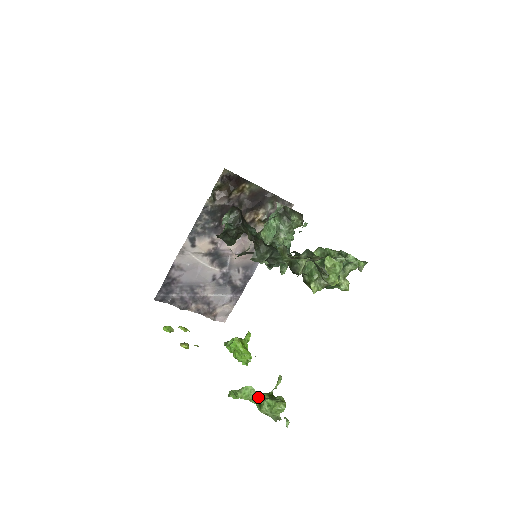
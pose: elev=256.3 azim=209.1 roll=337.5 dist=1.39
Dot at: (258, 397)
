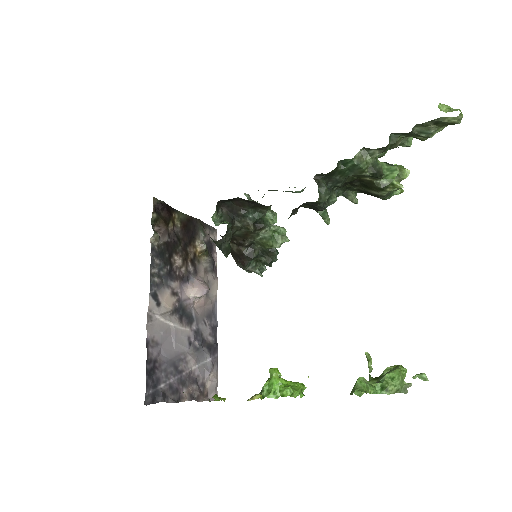
Dot at: (373, 384)
